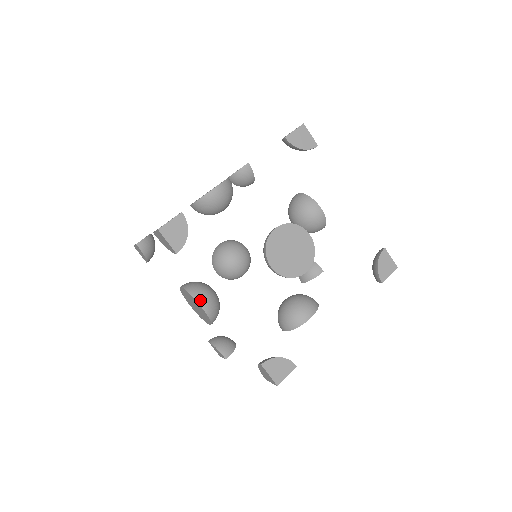
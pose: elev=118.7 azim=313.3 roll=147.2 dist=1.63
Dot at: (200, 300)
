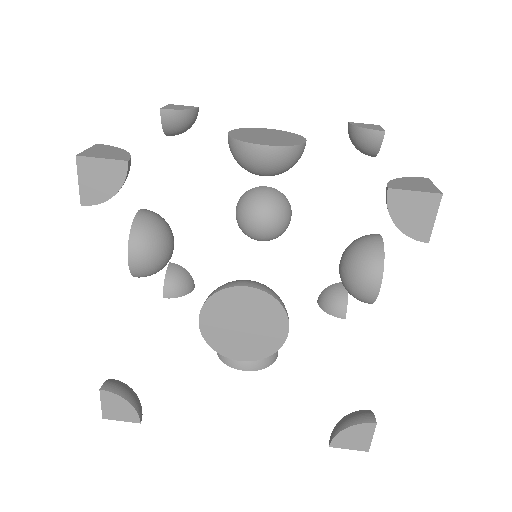
Dot at: (133, 250)
